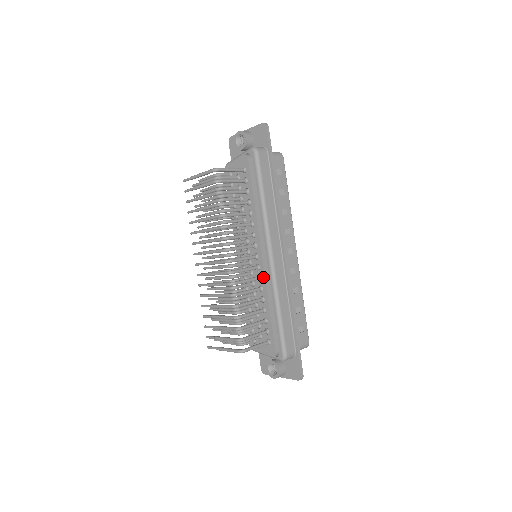
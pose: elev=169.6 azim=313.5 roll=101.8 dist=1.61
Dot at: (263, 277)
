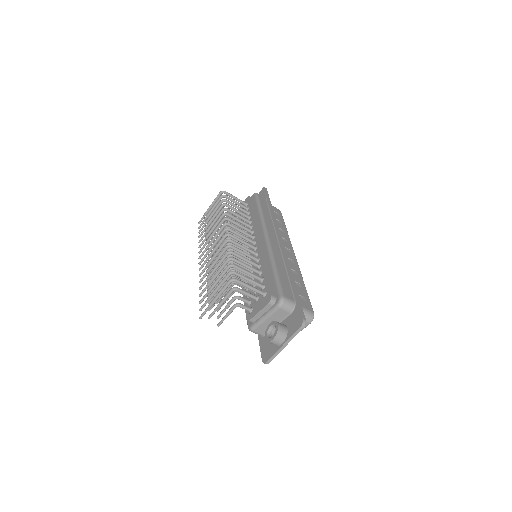
Dot at: (259, 250)
